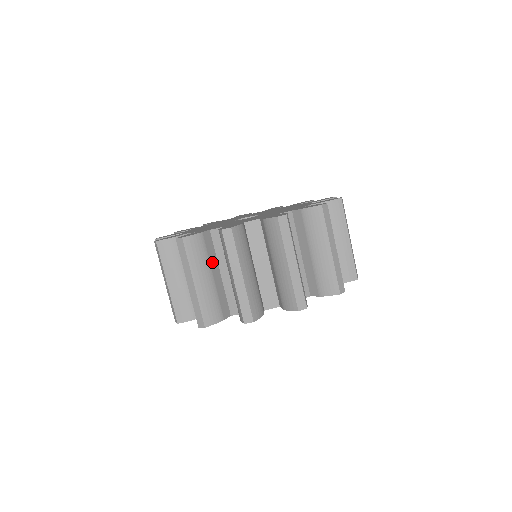
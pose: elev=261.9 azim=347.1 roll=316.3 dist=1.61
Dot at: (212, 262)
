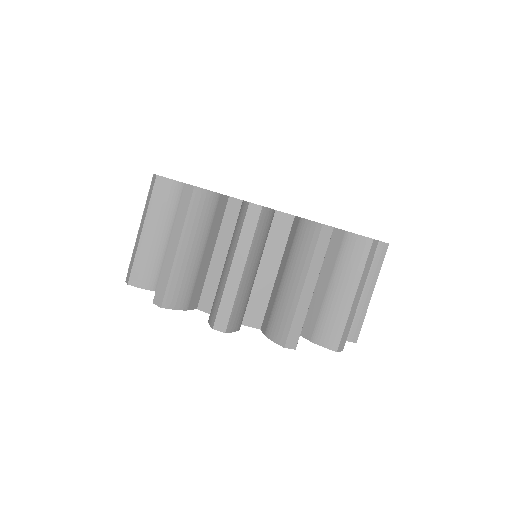
Dot at: (211, 235)
